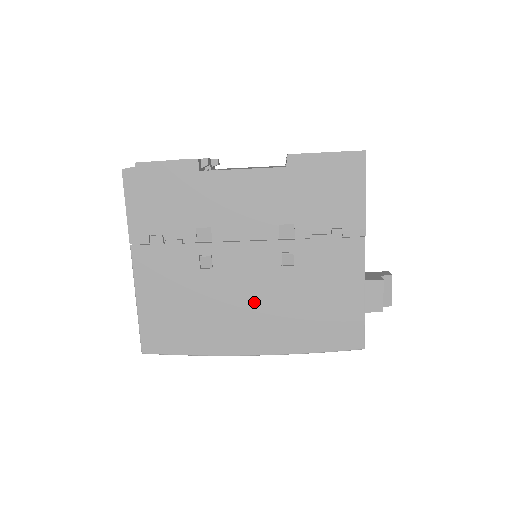
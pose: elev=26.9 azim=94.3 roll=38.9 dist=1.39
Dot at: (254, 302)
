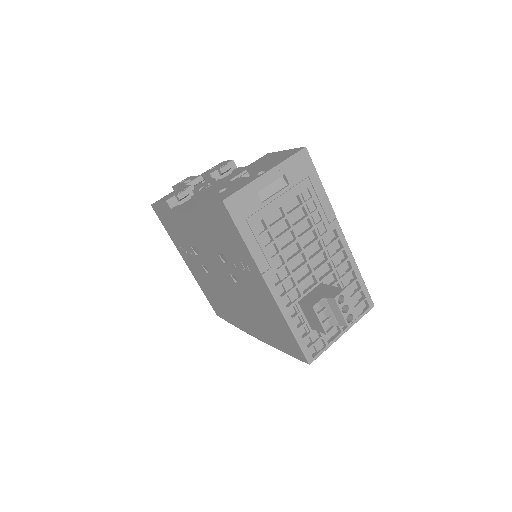
Dot at: (238, 303)
